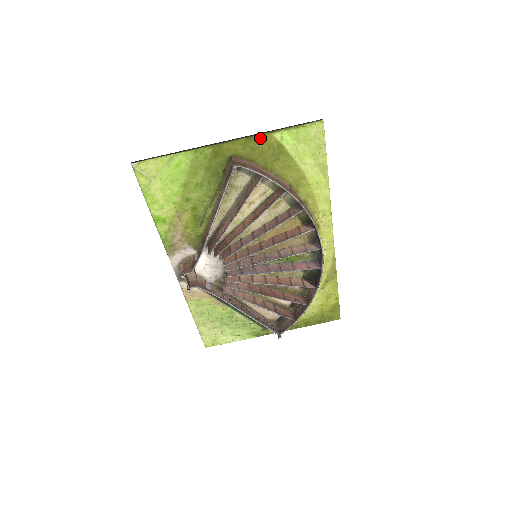
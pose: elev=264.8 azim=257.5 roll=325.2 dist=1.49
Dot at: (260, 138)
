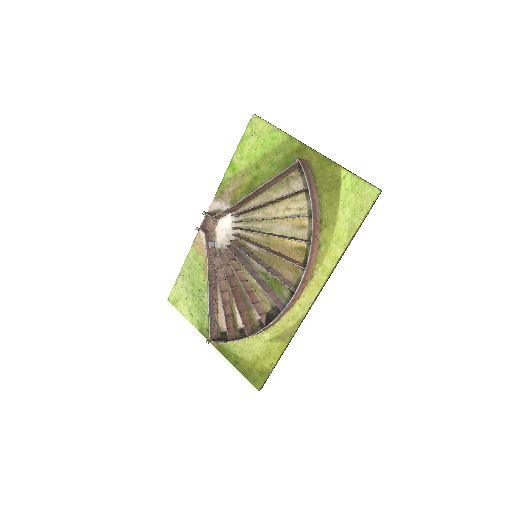
Dot at: (332, 164)
